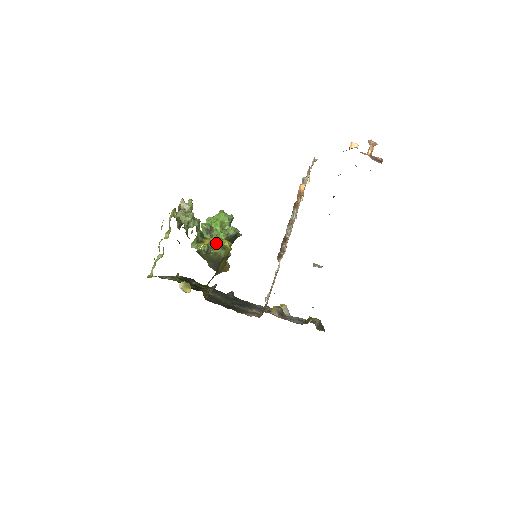
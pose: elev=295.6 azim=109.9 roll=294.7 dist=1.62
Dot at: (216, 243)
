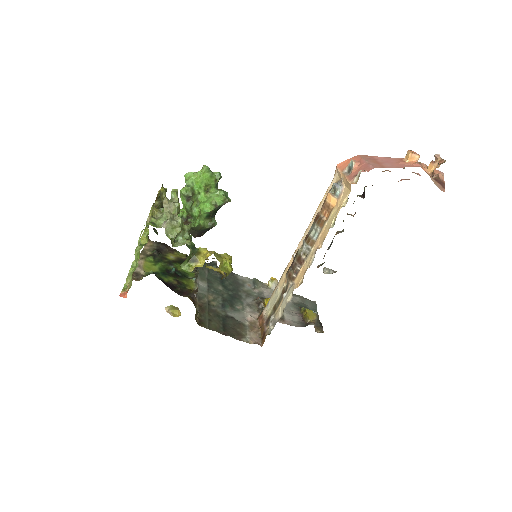
Dot at: (199, 212)
